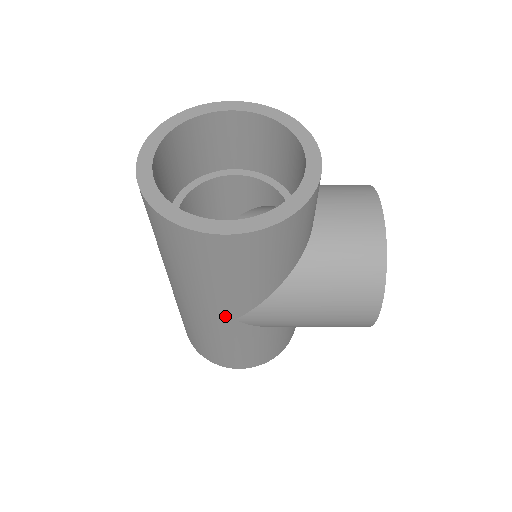
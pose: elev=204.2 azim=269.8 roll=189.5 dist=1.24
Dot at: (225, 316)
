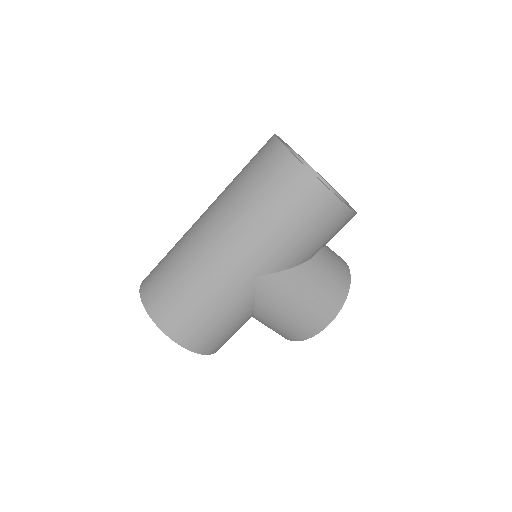
Dot at: (253, 269)
